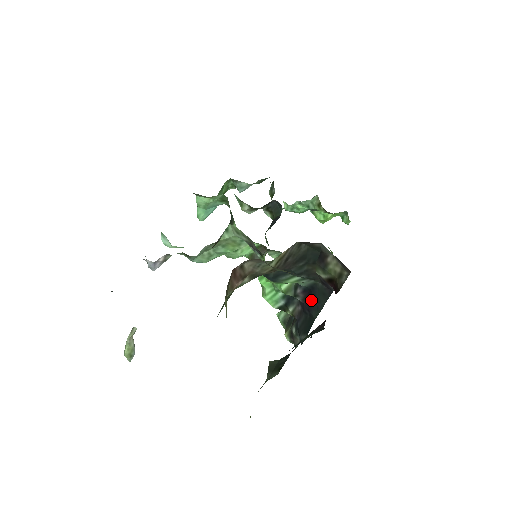
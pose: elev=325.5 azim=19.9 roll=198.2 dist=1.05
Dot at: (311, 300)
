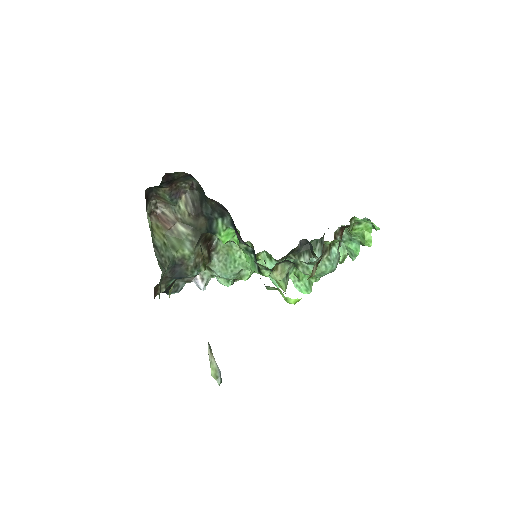
Dot at: occluded
